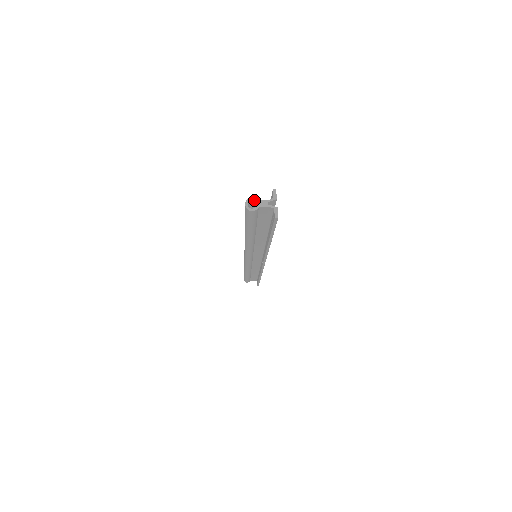
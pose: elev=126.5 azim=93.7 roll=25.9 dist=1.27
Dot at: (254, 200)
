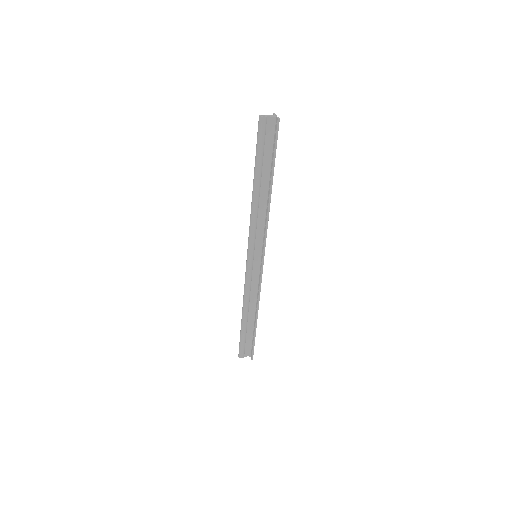
Dot at: (264, 115)
